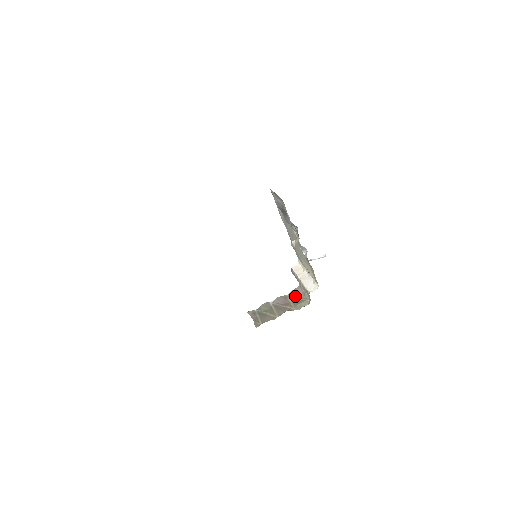
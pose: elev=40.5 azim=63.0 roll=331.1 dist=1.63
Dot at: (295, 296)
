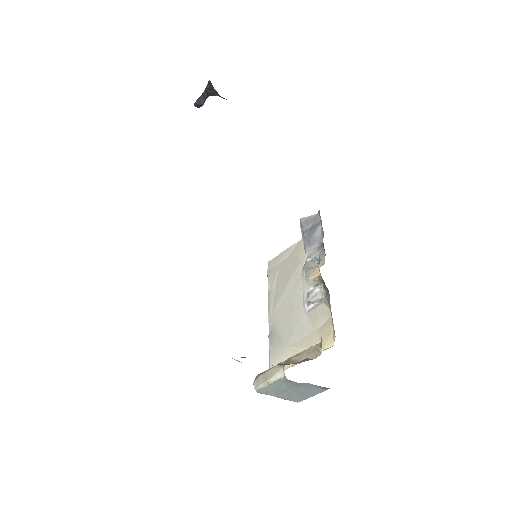
Dot at: occluded
